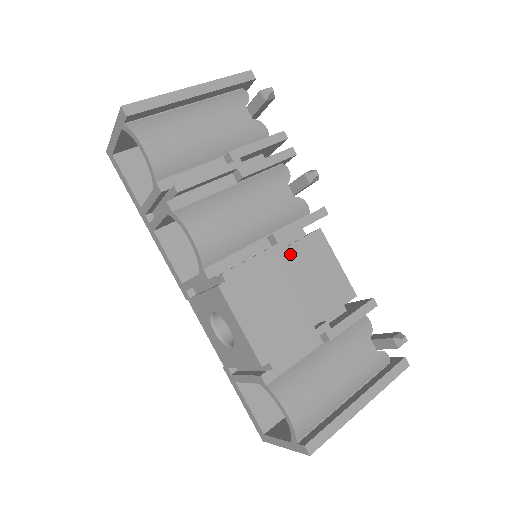
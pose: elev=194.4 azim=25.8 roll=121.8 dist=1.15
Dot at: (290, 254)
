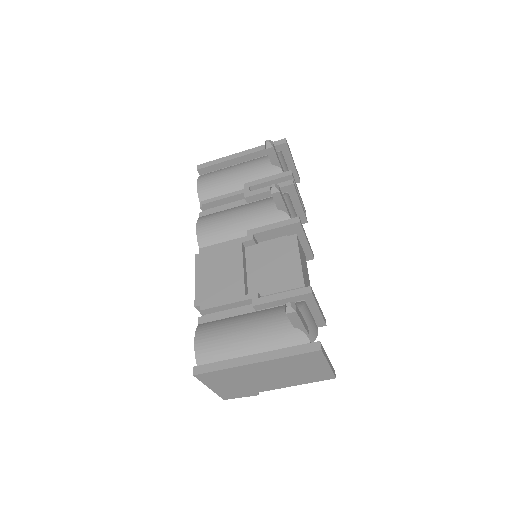
Dot at: (261, 248)
